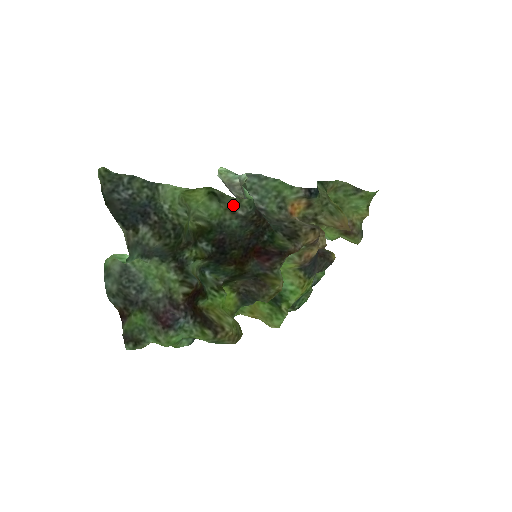
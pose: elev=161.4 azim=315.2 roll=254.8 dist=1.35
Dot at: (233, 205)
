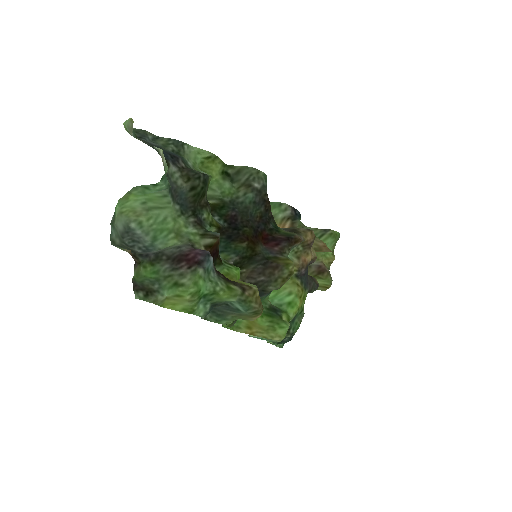
Dot at: (250, 177)
